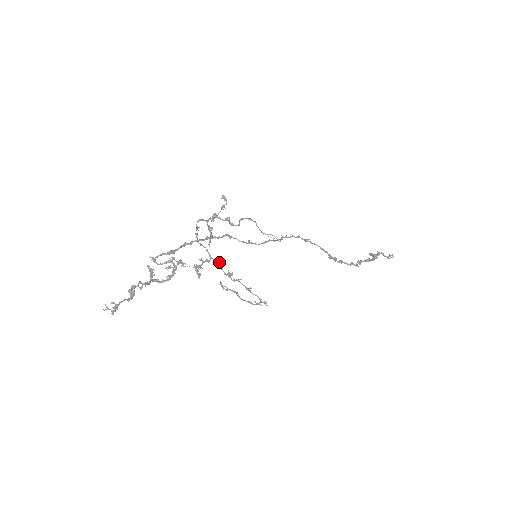
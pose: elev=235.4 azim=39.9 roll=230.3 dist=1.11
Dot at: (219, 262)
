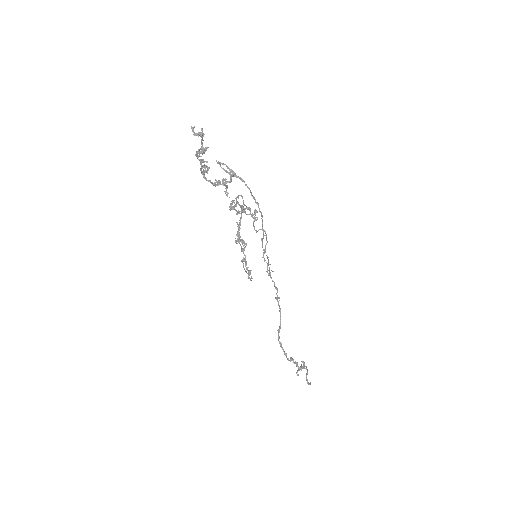
Dot at: (240, 225)
